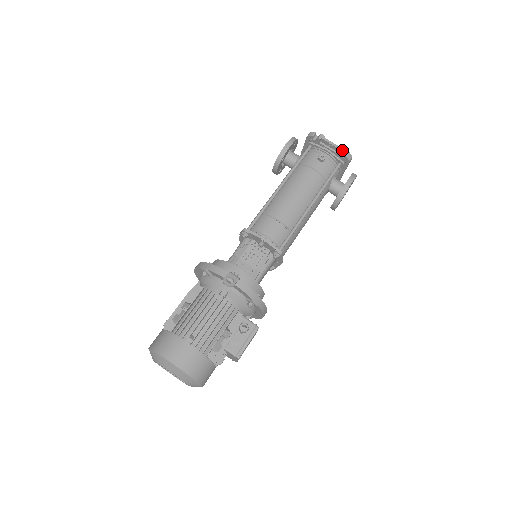
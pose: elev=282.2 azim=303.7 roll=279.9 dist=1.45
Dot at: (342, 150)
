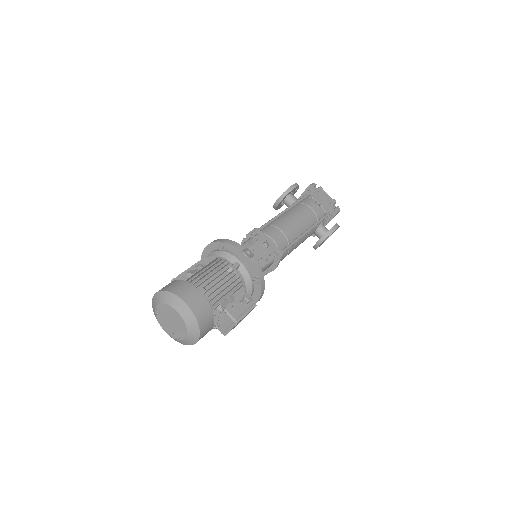
Dot at: (334, 202)
